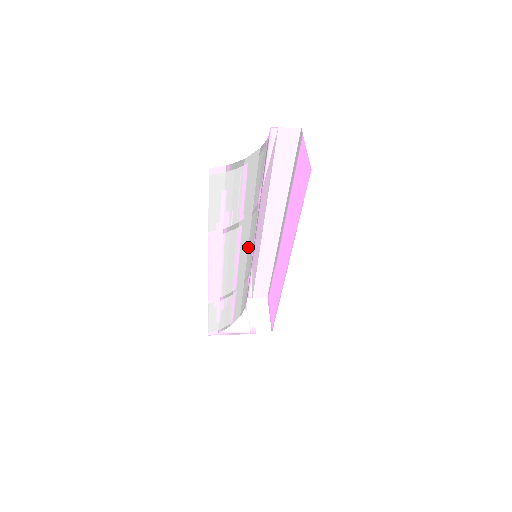
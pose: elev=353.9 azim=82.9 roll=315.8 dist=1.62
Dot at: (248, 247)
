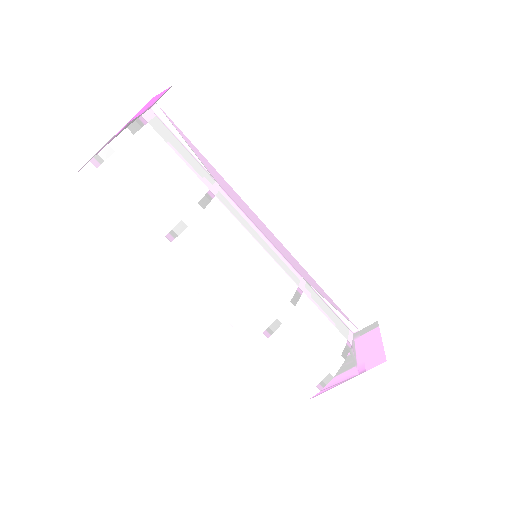
Dot at: (244, 252)
